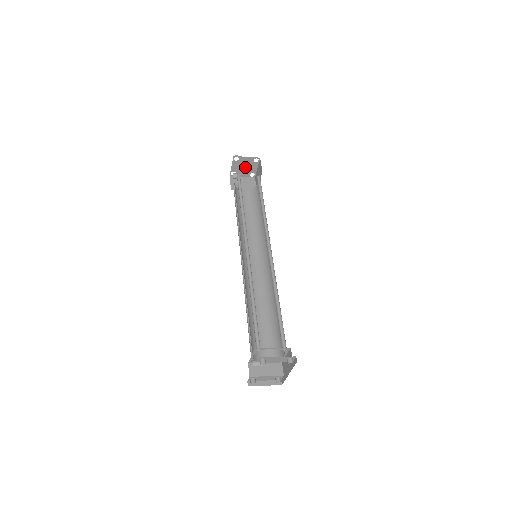
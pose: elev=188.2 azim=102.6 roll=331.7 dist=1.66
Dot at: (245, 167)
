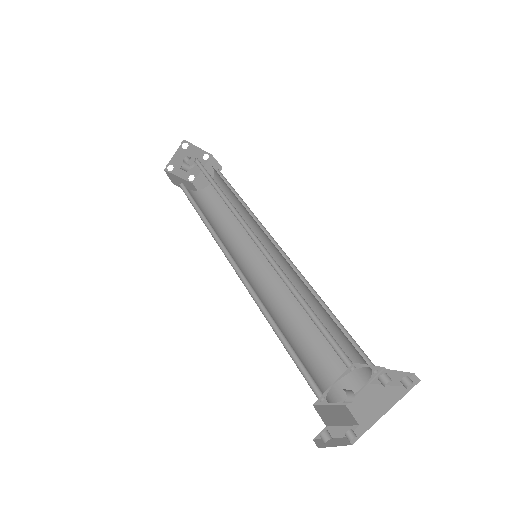
Dot at: (190, 162)
